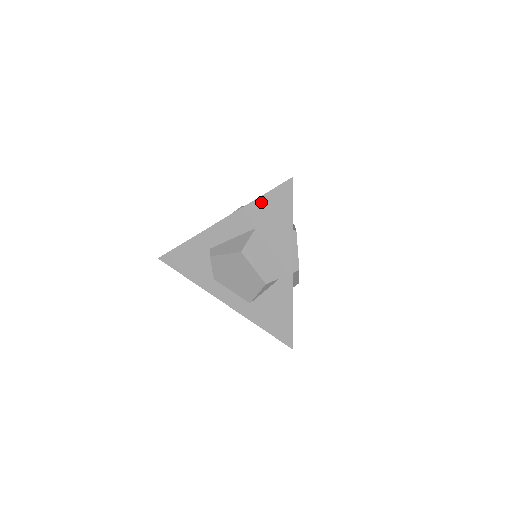
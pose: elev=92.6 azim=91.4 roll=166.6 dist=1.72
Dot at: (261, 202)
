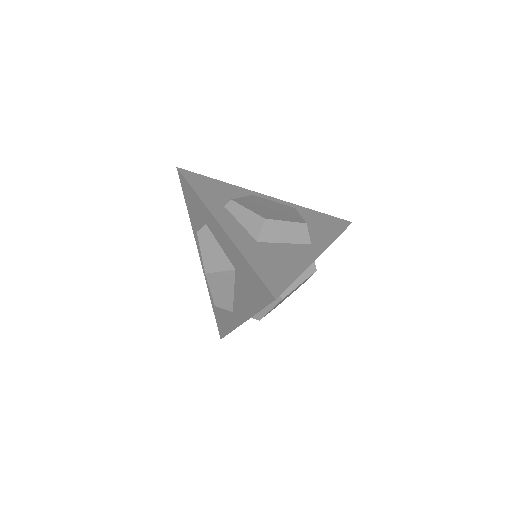
Dot at: (247, 267)
